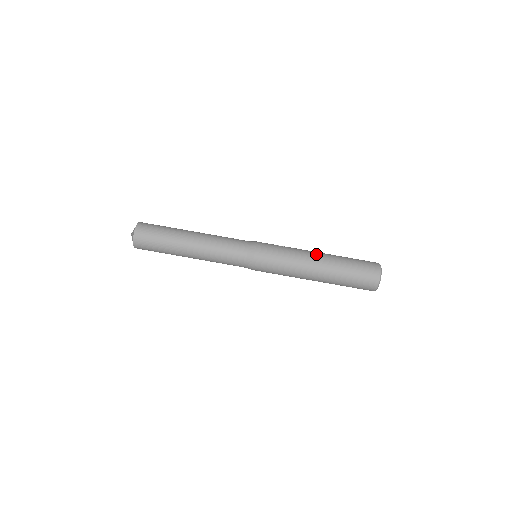
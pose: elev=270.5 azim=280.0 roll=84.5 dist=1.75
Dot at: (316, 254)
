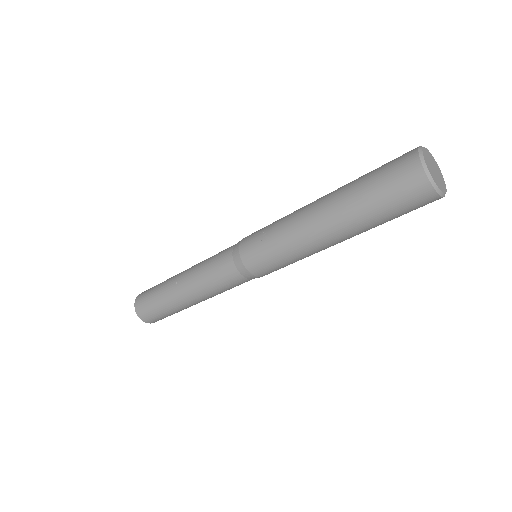
Dot at: (316, 224)
